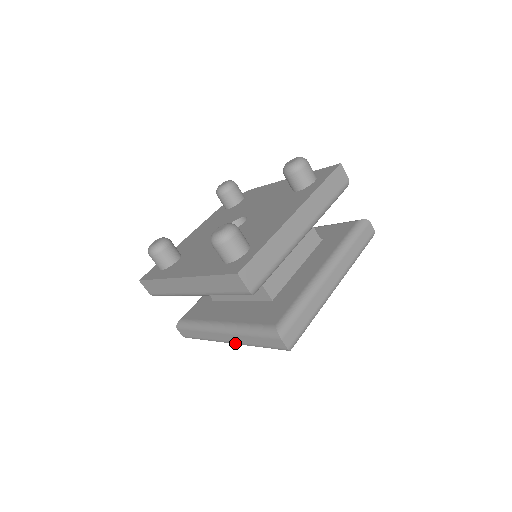
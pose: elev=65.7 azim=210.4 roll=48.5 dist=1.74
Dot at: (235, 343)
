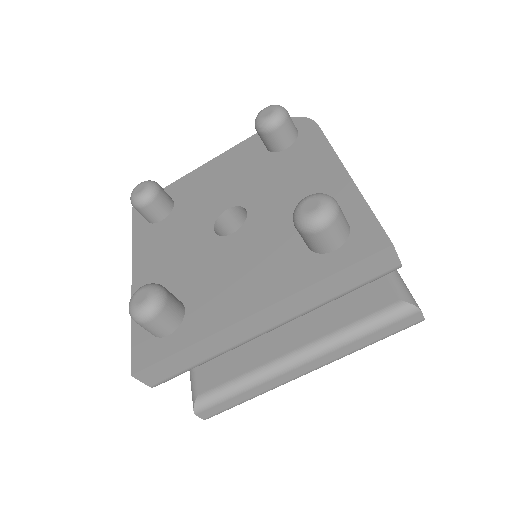
Dot at: occluded
